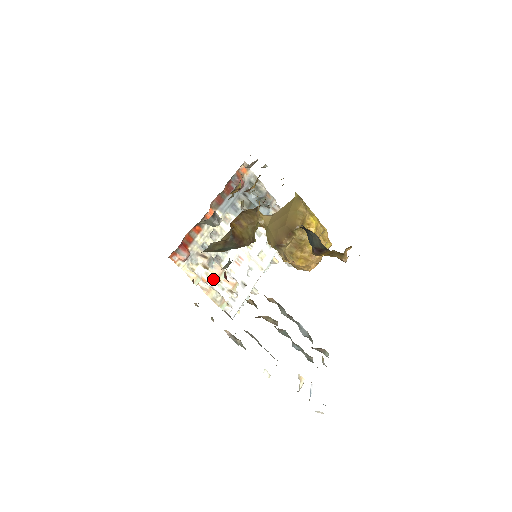
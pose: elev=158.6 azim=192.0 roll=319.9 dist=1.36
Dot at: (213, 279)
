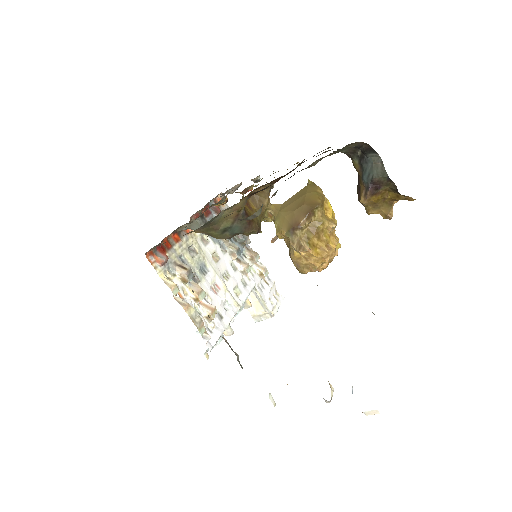
Dot at: (190, 298)
